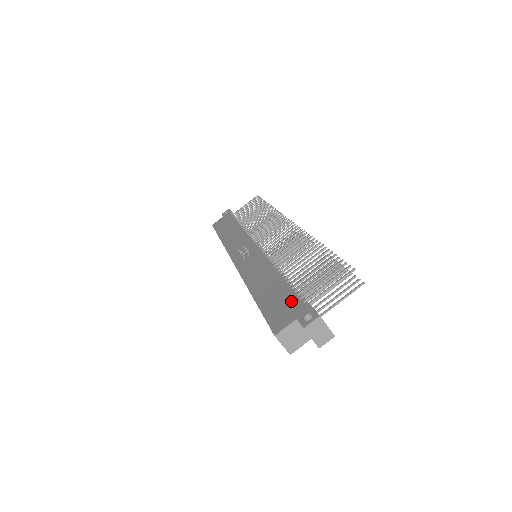
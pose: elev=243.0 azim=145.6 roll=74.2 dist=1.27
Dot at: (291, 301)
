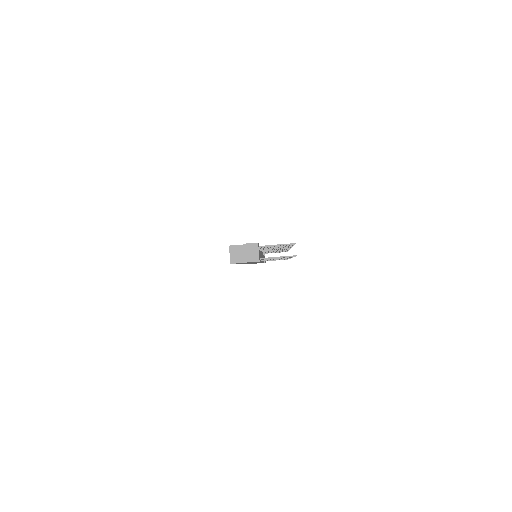
Dot at: occluded
